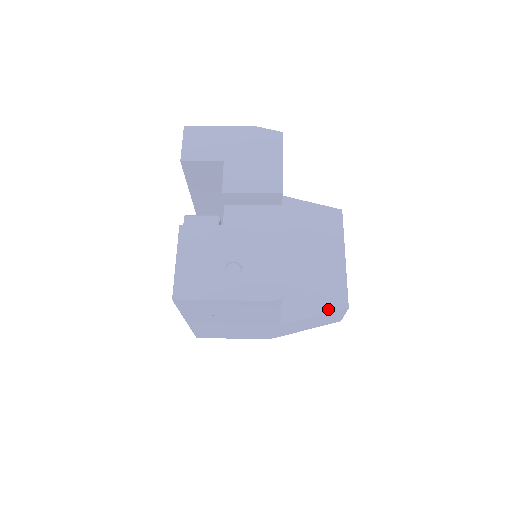
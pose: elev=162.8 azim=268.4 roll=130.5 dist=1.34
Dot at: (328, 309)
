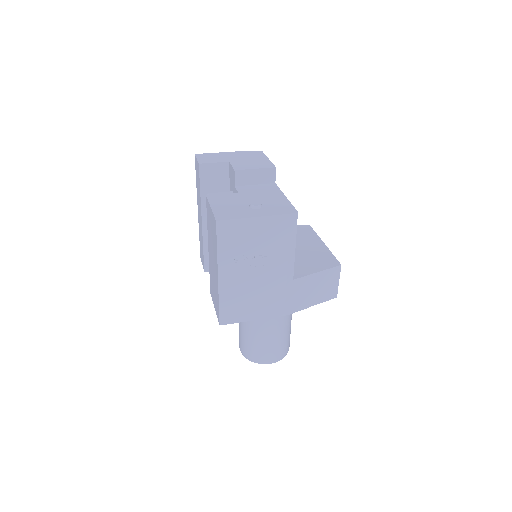
Dot at: (326, 267)
